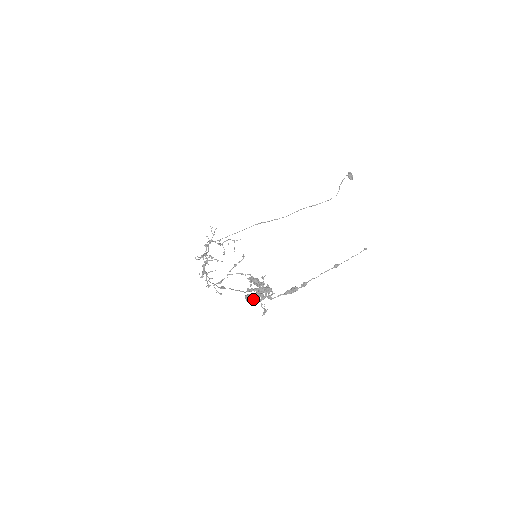
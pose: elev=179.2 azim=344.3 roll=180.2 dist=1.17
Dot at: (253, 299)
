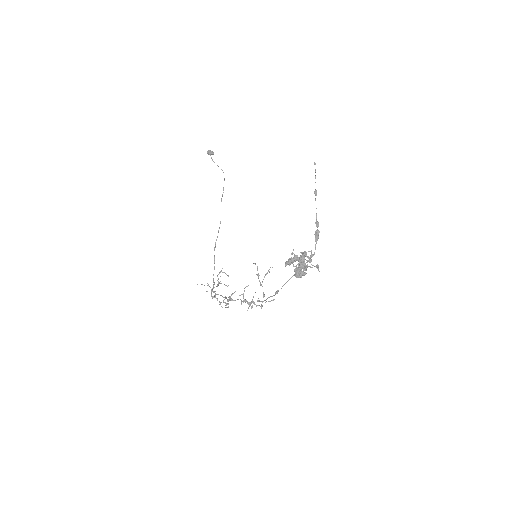
Dot at: (303, 271)
